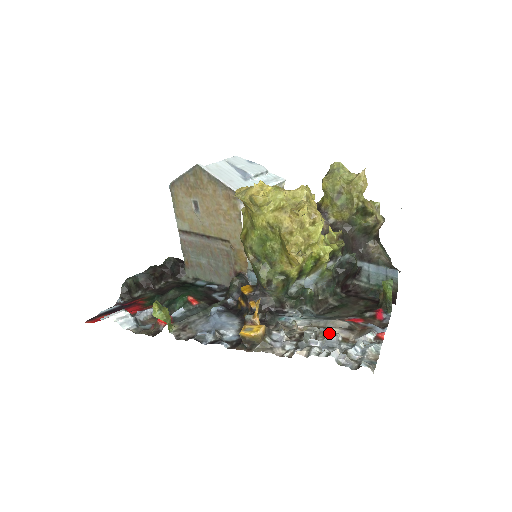
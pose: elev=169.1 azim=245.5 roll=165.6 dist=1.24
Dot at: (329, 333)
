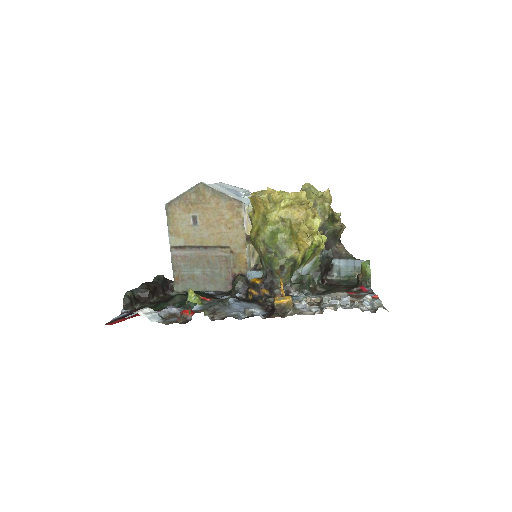
Dot at: (342, 295)
